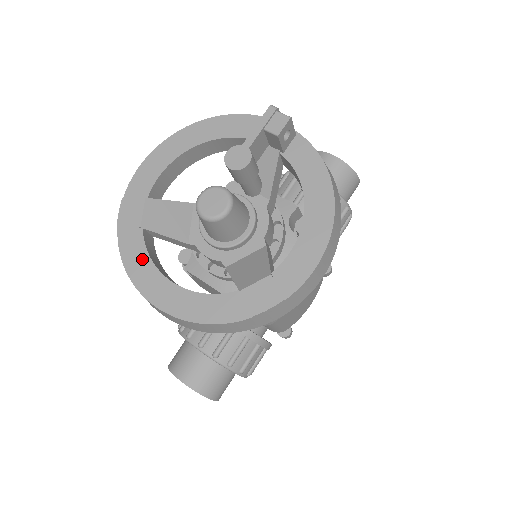
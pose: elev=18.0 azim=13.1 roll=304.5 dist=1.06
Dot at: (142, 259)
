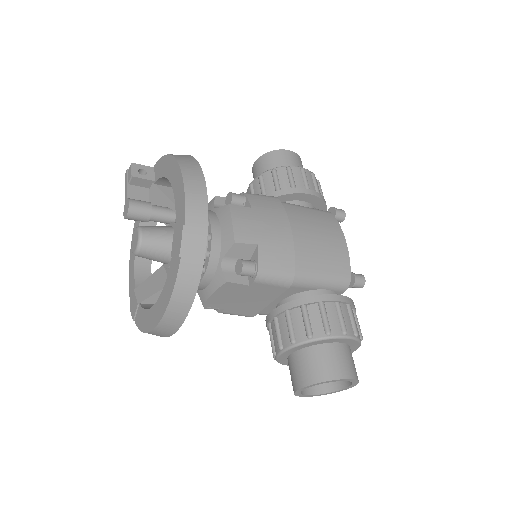
Dot at: (144, 316)
